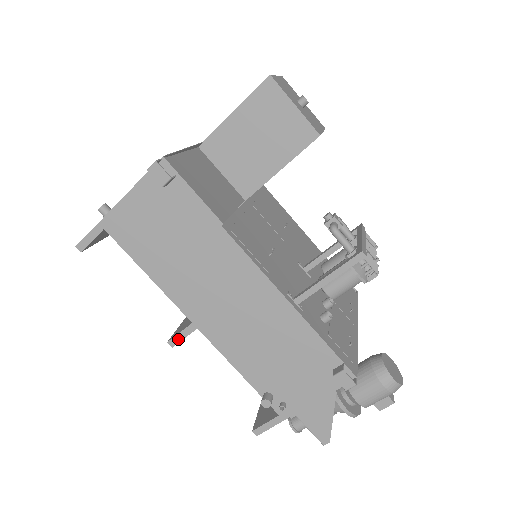
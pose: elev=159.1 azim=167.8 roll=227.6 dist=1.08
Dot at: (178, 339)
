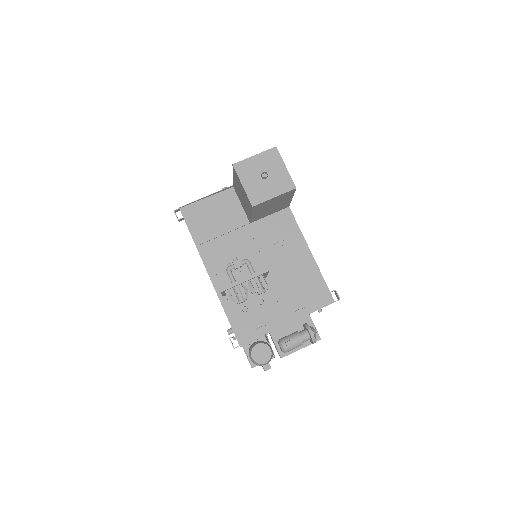
Dot at: occluded
